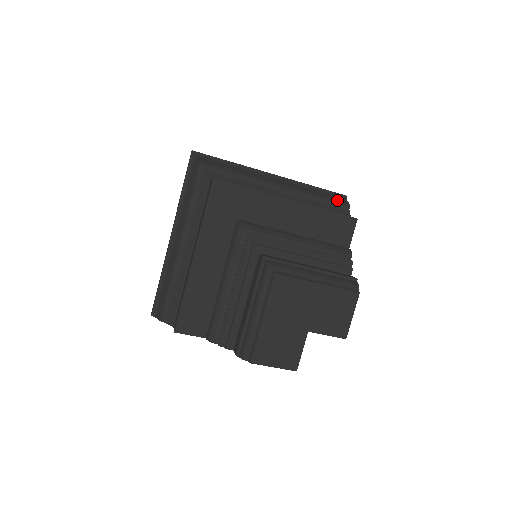
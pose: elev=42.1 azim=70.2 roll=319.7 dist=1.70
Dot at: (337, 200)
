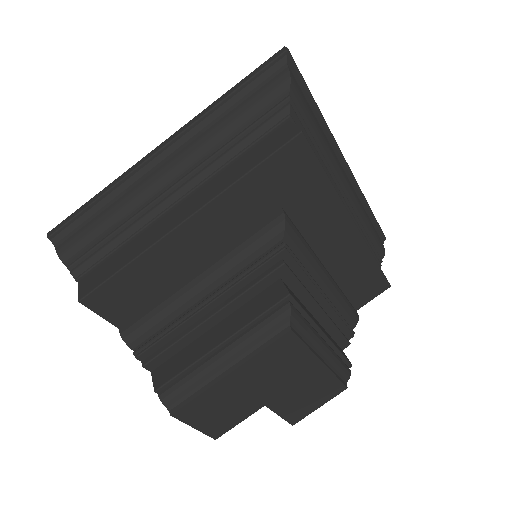
Dot at: (380, 241)
